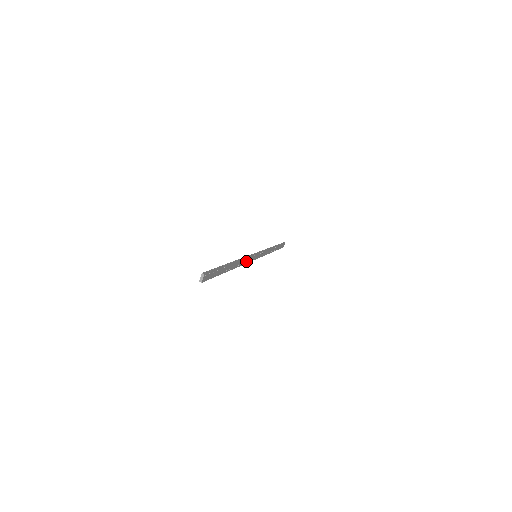
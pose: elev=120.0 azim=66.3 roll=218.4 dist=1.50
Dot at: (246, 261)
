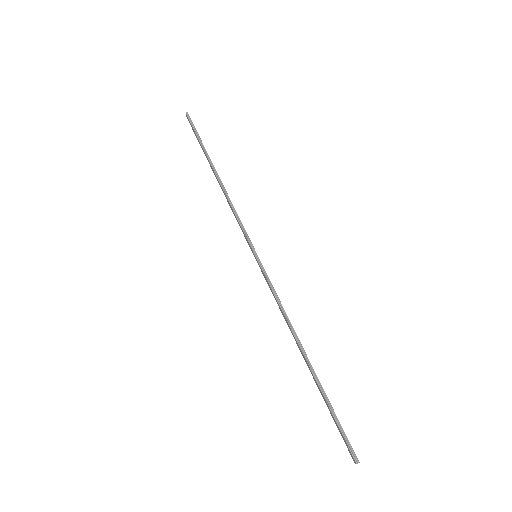
Dot at: (278, 301)
